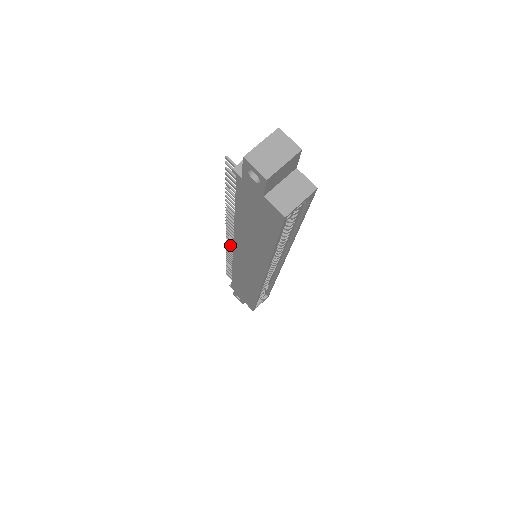
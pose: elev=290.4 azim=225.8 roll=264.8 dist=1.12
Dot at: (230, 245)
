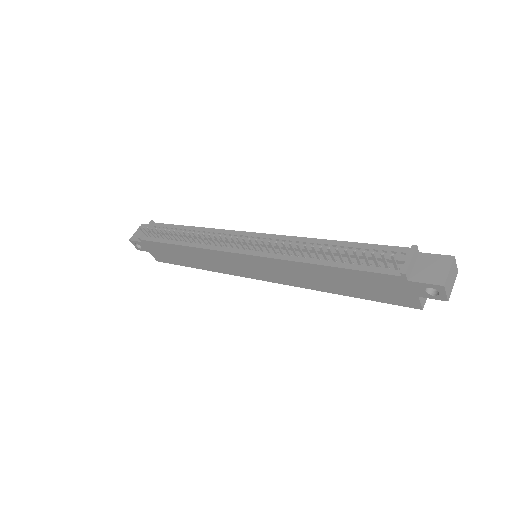
Dot at: (228, 241)
